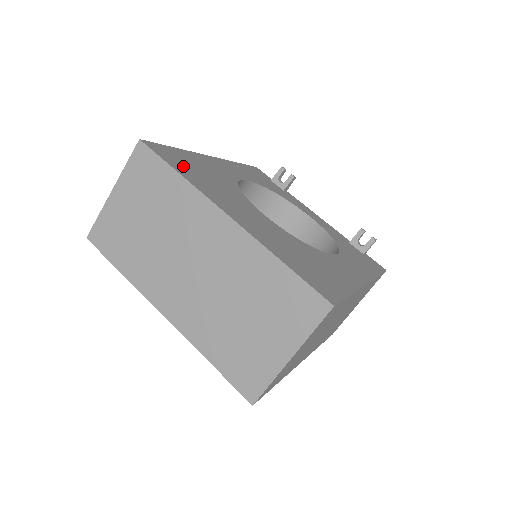
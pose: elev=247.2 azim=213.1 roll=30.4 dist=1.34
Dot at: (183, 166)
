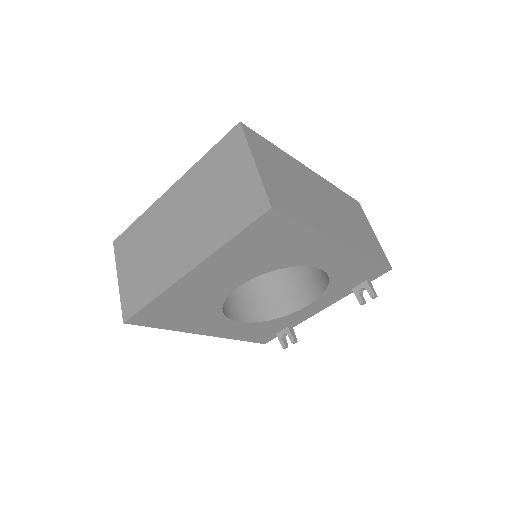
Dot at: occluded
